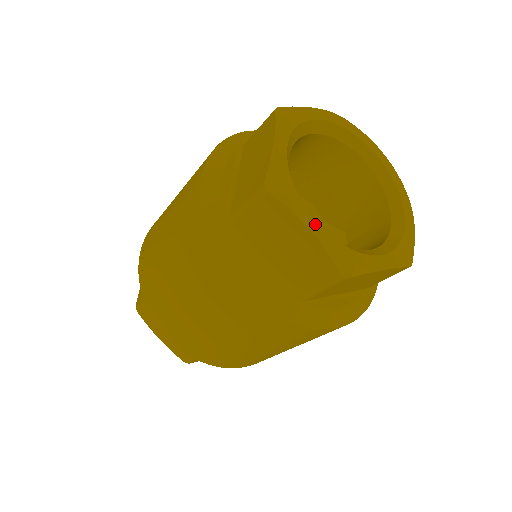
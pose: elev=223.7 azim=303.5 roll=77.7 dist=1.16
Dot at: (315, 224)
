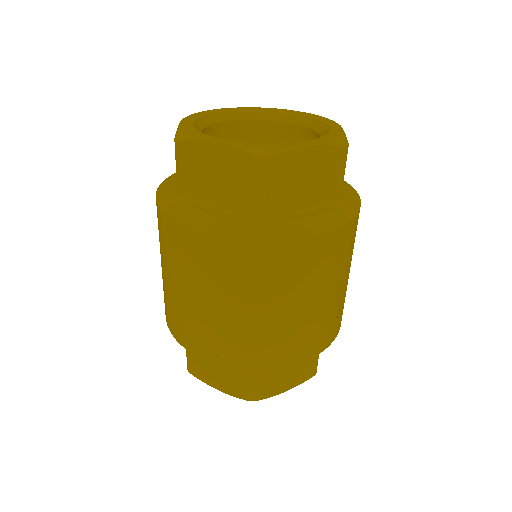
Dot at: (222, 140)
